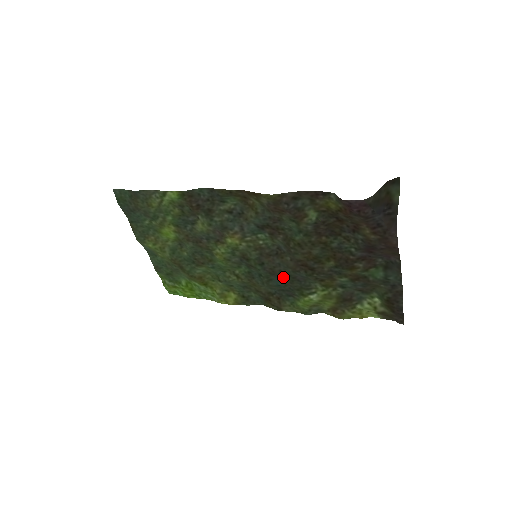
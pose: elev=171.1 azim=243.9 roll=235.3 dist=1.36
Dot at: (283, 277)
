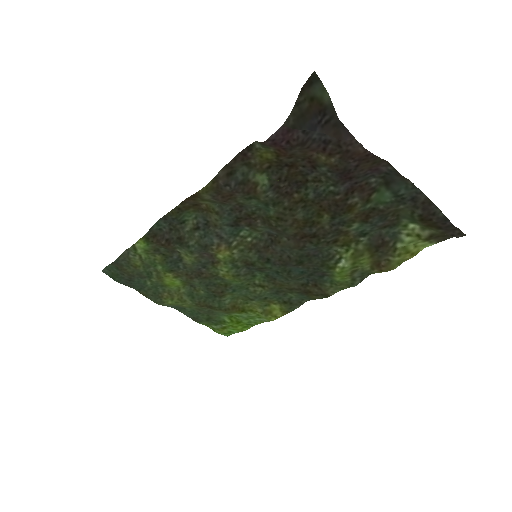
Dot at: (296, 261)
